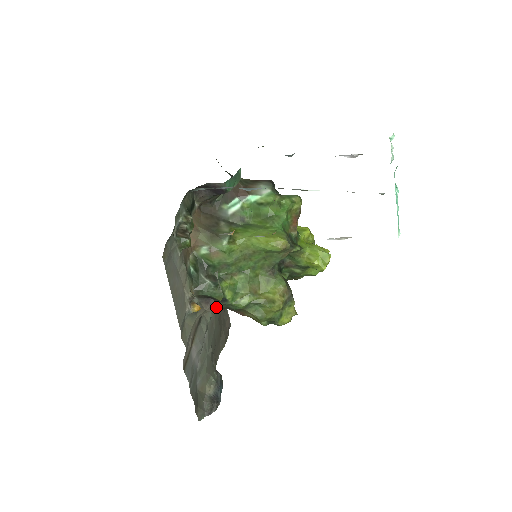
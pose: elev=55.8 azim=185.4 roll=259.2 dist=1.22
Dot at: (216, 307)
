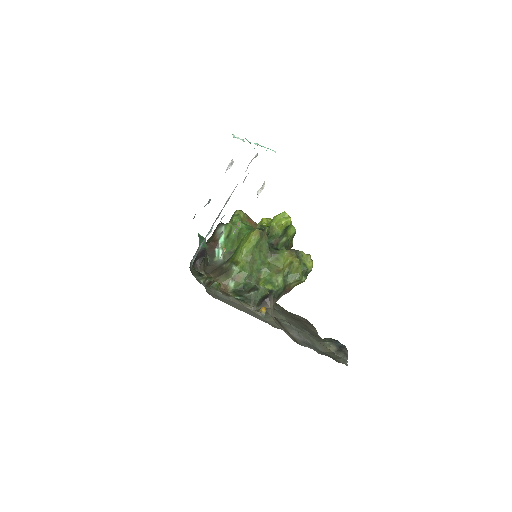
Dot at: (273, 300)
